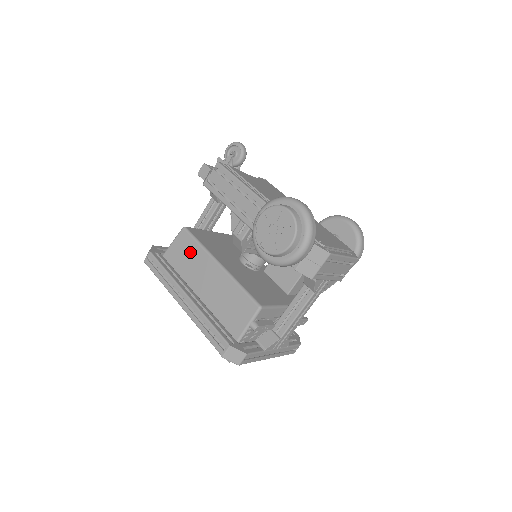
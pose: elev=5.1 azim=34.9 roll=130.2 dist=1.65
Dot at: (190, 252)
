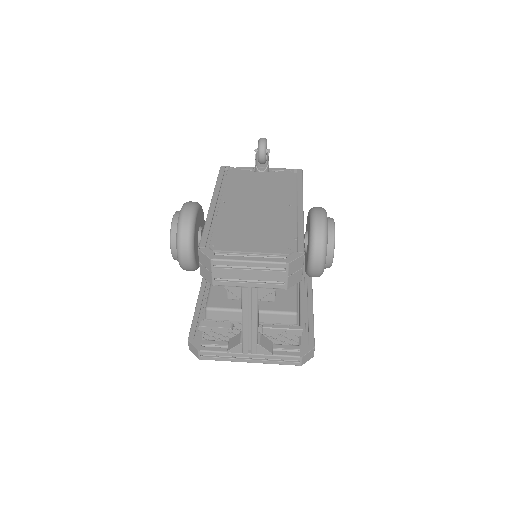
Dot at: occluded
